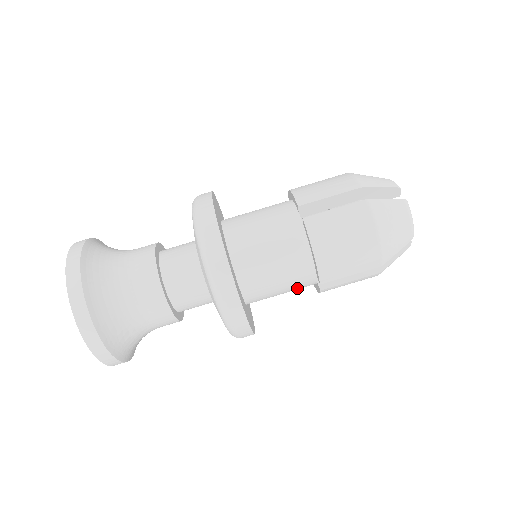
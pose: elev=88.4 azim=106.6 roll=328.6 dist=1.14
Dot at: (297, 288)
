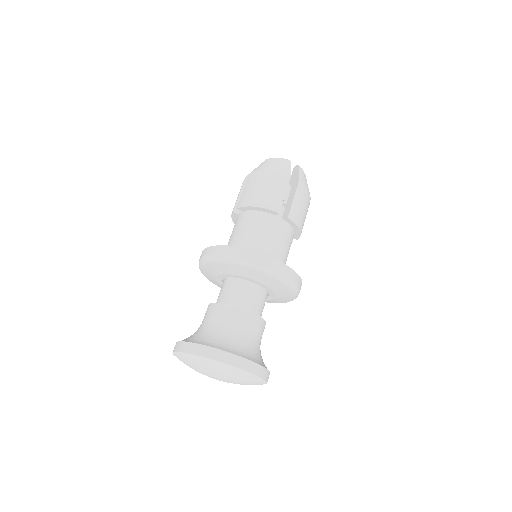
Dot at: occluded
